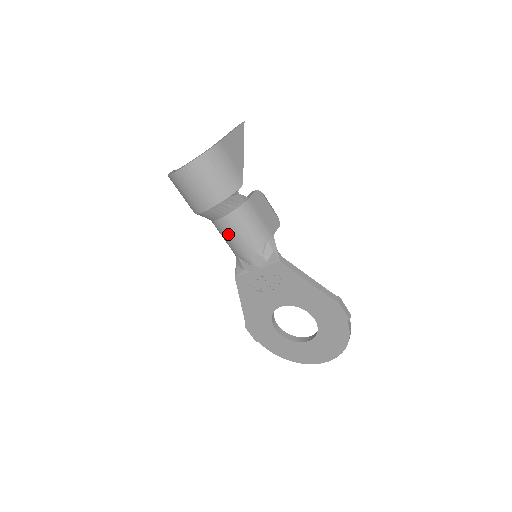
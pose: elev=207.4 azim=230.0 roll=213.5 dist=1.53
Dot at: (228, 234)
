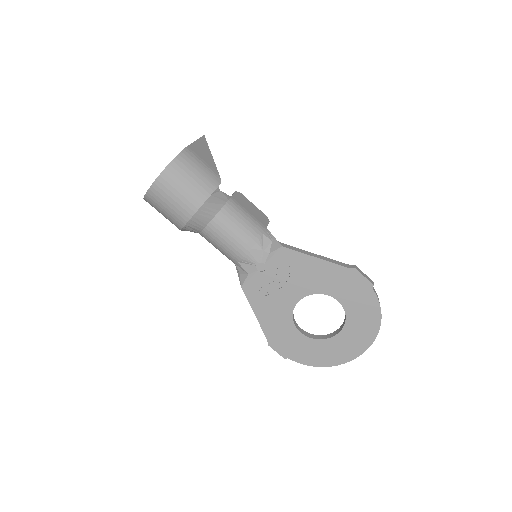
Dot at: (221, 238)
